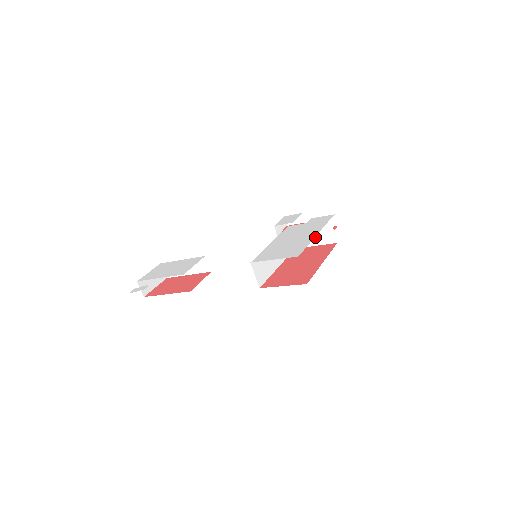
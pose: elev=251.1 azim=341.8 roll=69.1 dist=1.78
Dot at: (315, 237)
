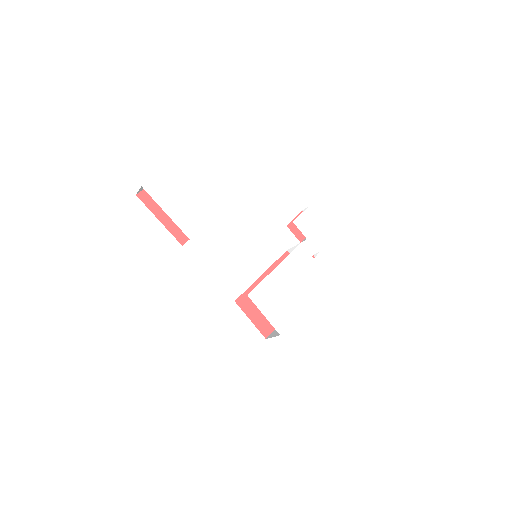
Dot at: occluded
